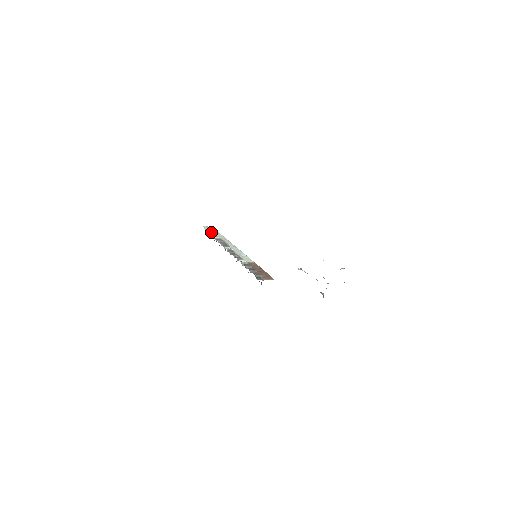
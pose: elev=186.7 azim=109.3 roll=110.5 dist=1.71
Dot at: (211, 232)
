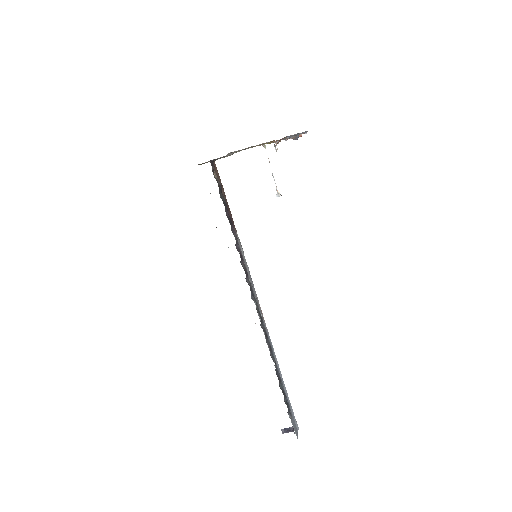
Dot at: occluded
